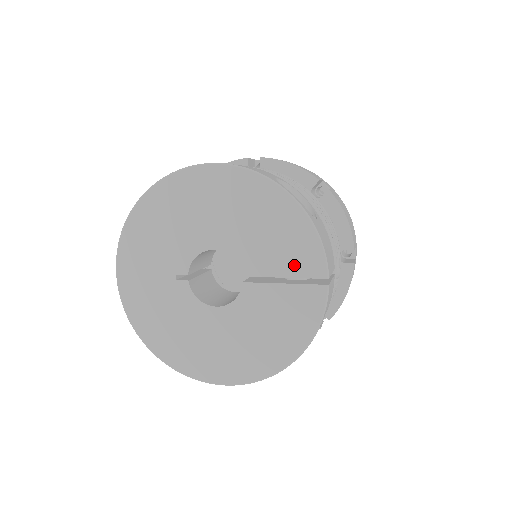
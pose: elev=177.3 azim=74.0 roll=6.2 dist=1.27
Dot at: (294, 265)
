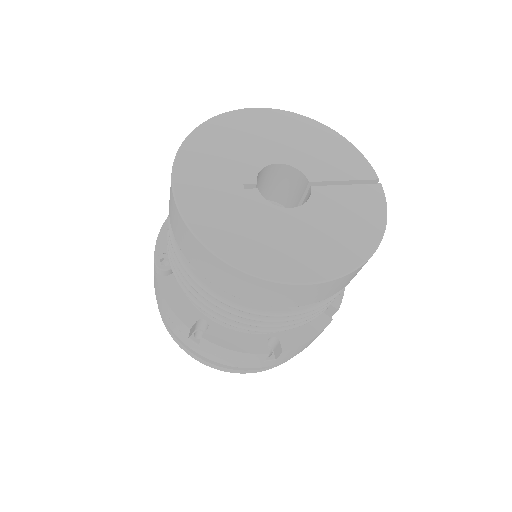
Dot at: (350, 171)
